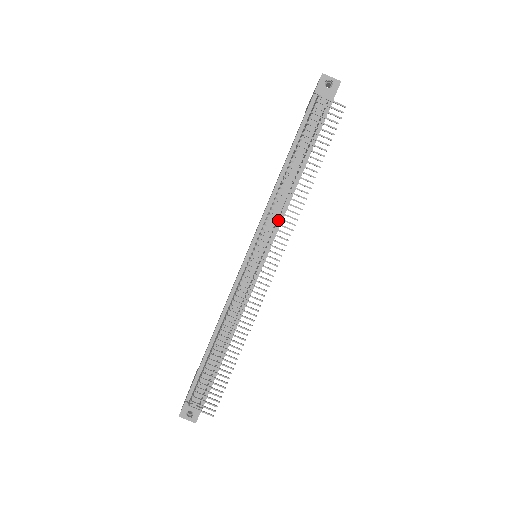
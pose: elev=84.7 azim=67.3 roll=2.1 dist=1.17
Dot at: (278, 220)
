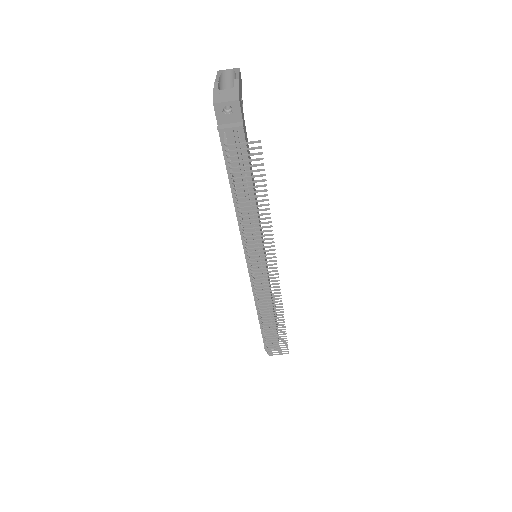
Dot at: (257, 238)
